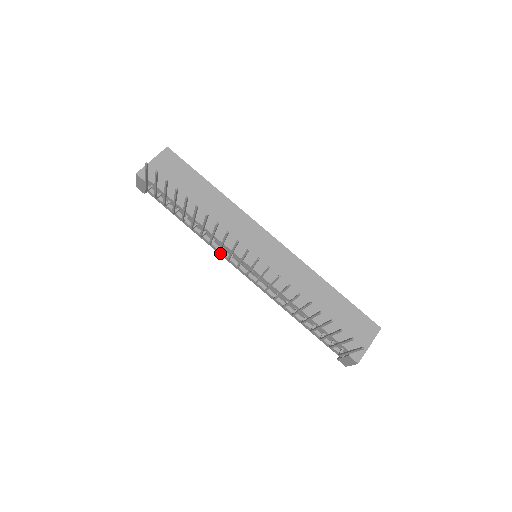
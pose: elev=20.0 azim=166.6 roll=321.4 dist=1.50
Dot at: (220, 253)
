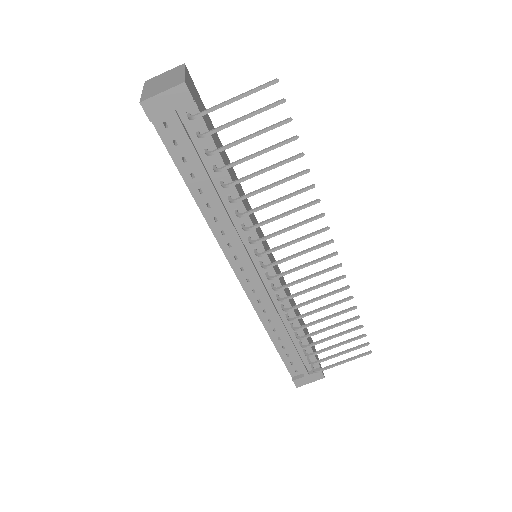
Dot at: (239, 245)
